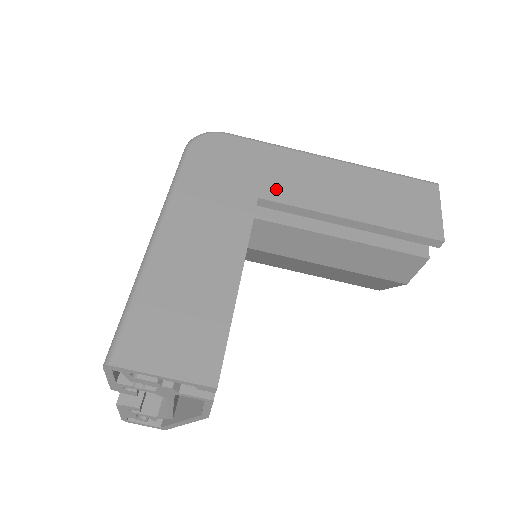
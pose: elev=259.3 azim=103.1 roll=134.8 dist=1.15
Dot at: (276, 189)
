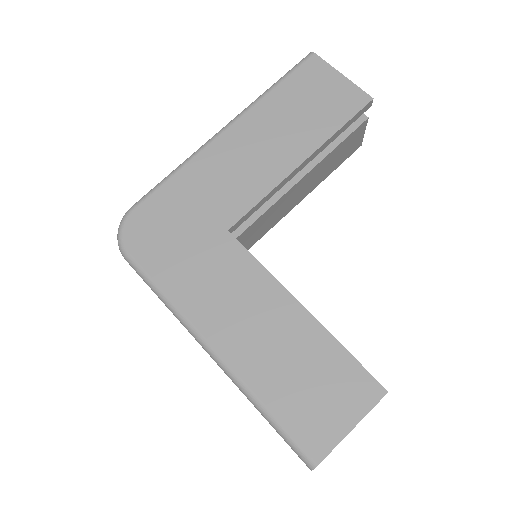
Dot at: (228, 207)
